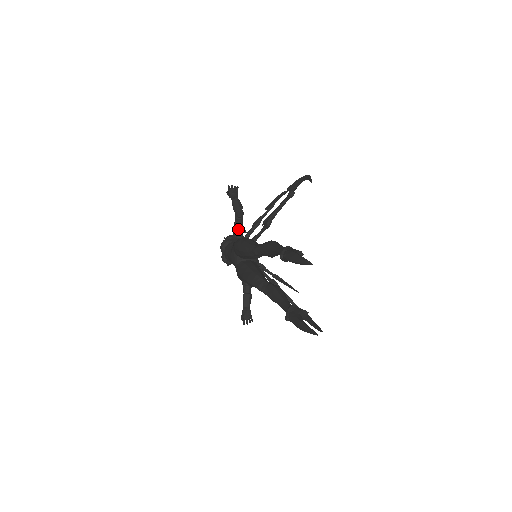
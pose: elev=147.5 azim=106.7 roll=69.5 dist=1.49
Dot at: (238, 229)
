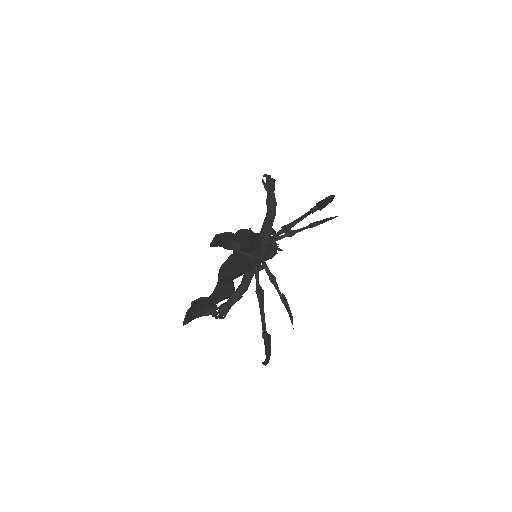
Dot at: (265, 227)
